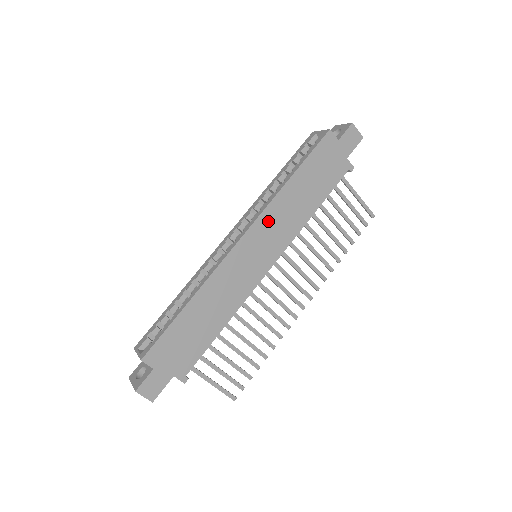
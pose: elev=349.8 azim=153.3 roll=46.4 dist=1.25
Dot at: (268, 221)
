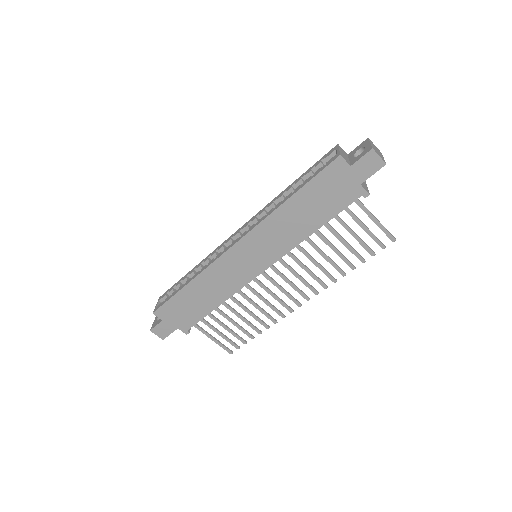
Dot at: (262, 234)
